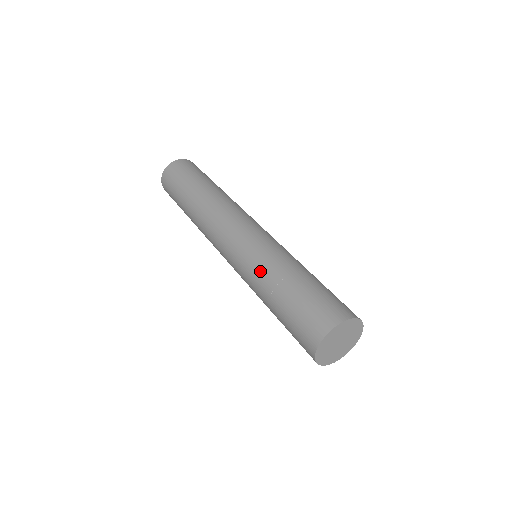
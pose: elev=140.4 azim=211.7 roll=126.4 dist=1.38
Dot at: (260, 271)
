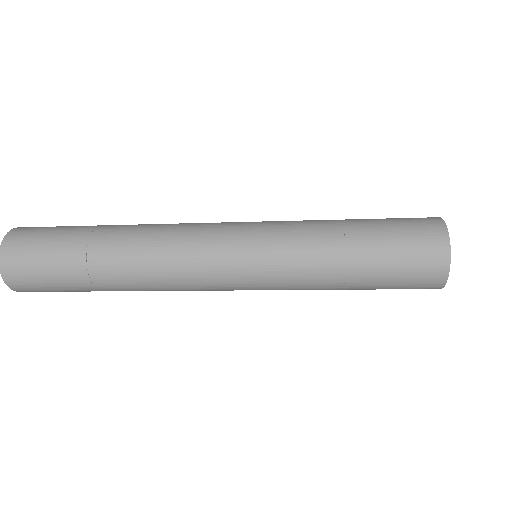
Dot at: (308, 254)
